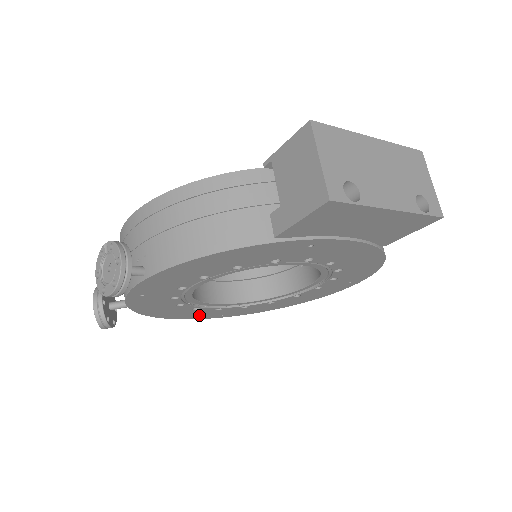
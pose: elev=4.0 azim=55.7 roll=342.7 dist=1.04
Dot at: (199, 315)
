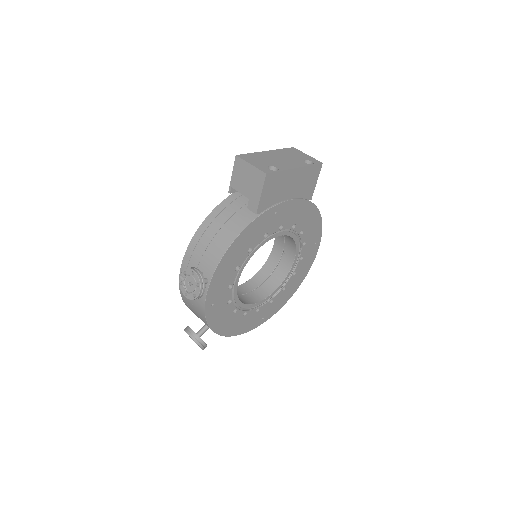
Dot at: (249, 324)
